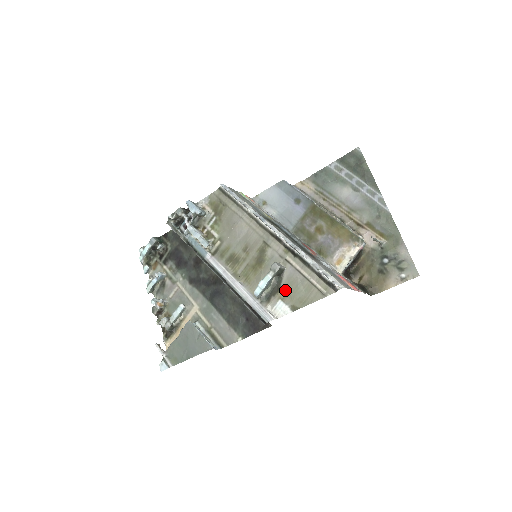
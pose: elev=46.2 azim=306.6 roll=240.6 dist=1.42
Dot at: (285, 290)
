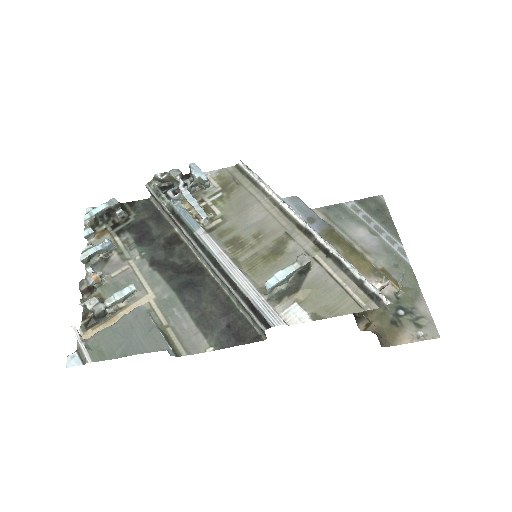
Dot at: (307, 292)
